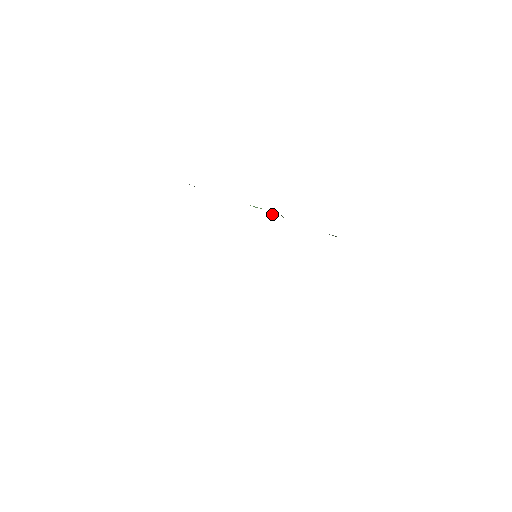
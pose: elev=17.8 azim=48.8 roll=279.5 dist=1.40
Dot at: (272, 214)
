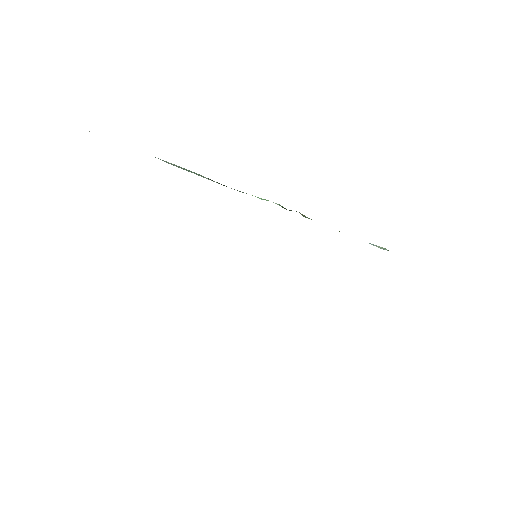
Dot at: (283, 207)
